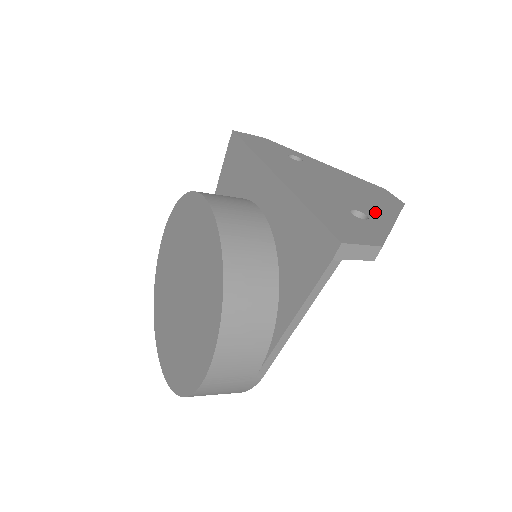
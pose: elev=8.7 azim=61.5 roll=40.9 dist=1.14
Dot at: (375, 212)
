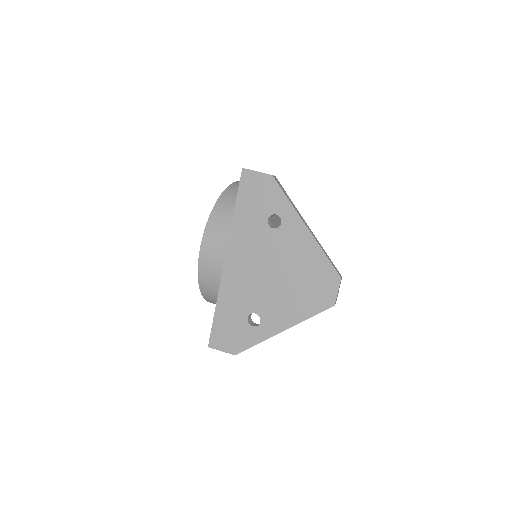
Dot at: (275, 318)
